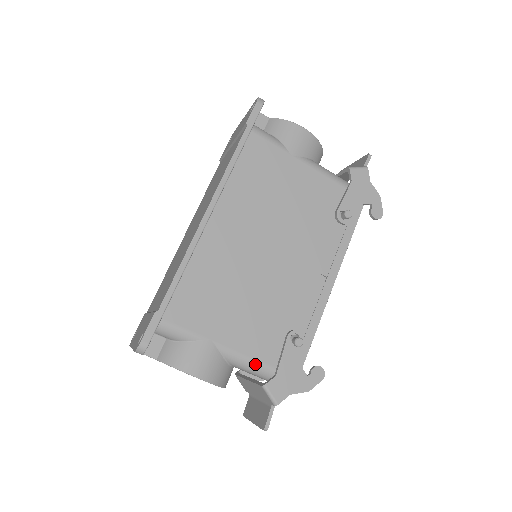
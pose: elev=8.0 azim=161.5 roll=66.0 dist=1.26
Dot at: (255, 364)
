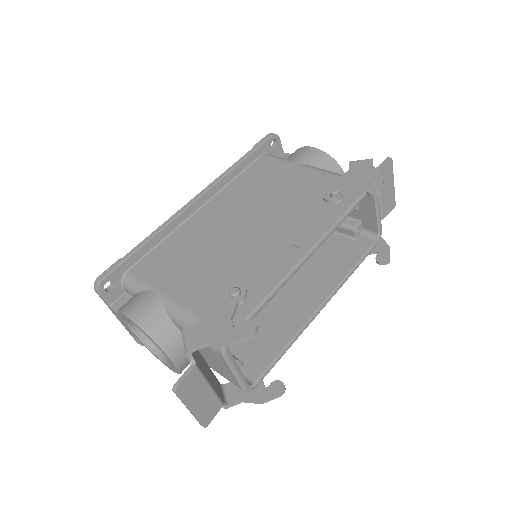
Dot at: (189, 316)
